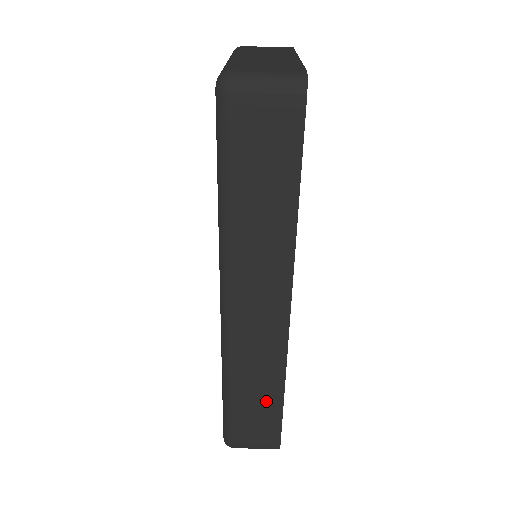
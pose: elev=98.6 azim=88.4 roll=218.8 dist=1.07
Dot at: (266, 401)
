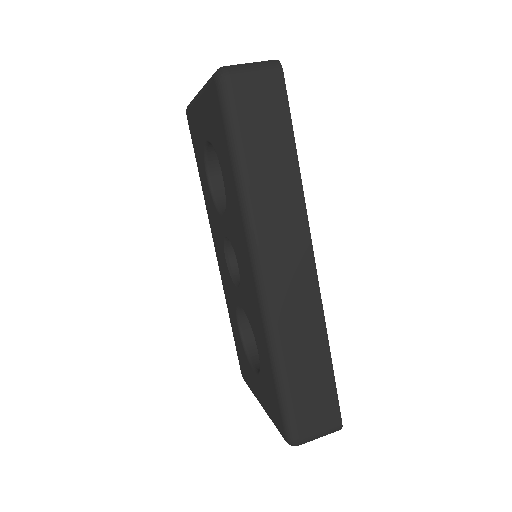
Dot at: (317, 369)
